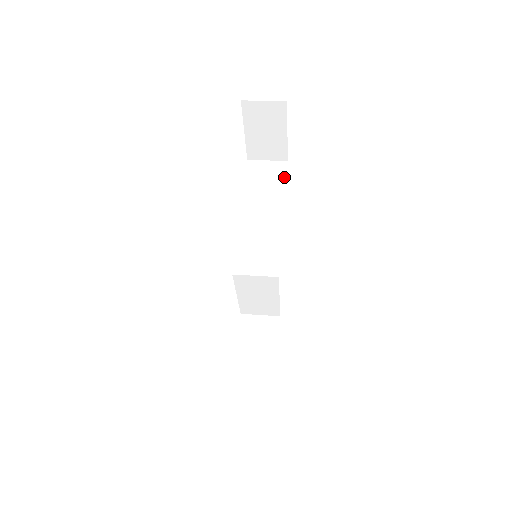
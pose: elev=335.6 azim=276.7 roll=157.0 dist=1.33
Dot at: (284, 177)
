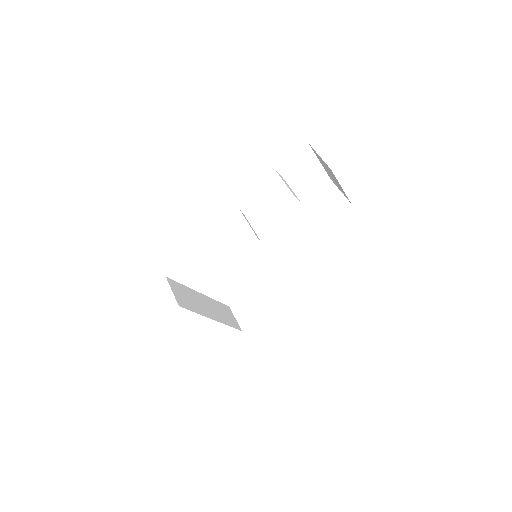
Dot at: (335, 215)
